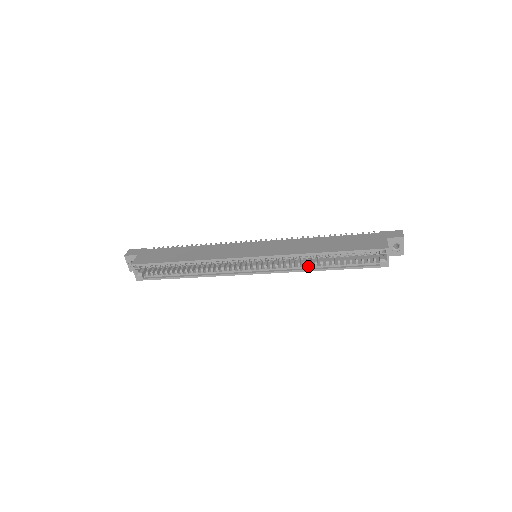
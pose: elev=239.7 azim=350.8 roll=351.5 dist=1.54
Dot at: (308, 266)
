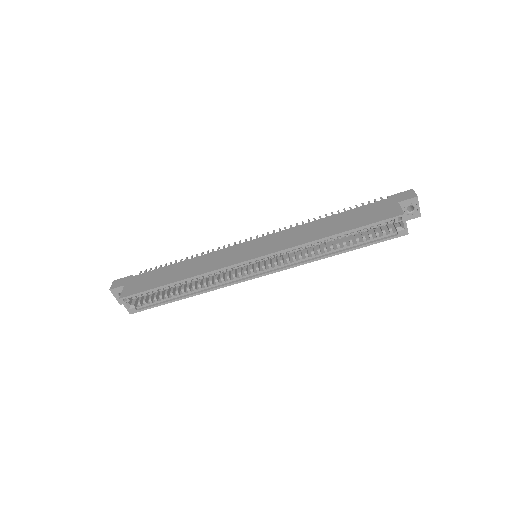
Dot at: (317, 254)
